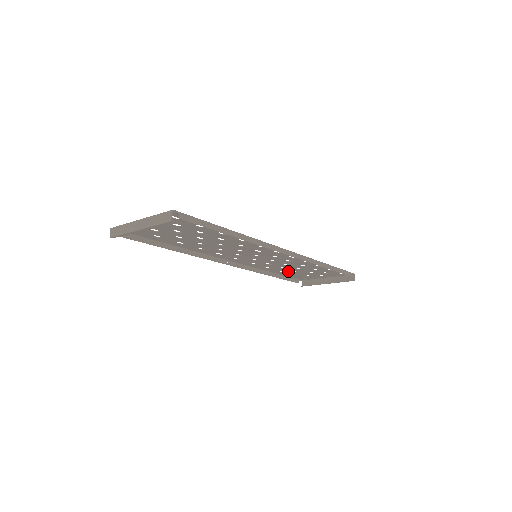
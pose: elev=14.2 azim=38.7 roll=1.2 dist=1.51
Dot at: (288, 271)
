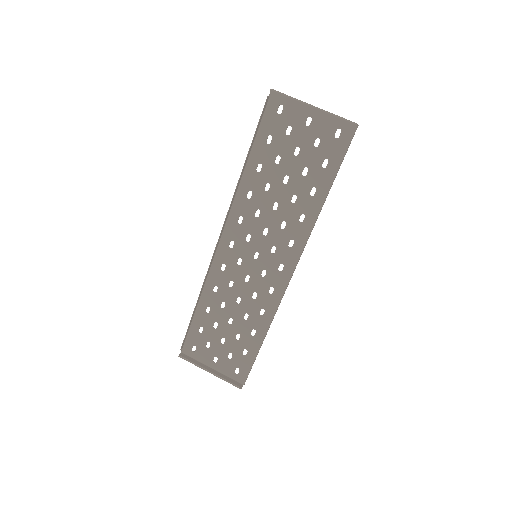
Dot at: (213, 317)
